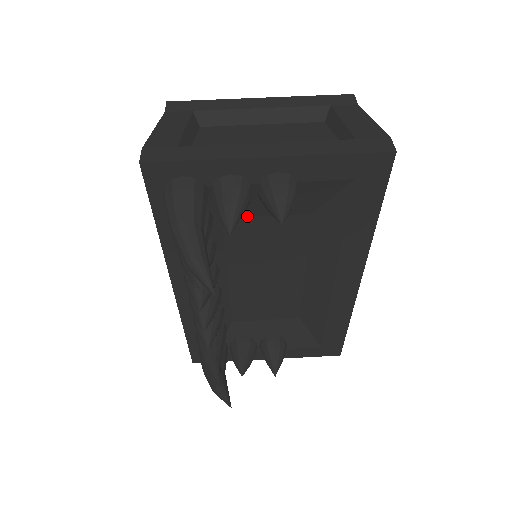
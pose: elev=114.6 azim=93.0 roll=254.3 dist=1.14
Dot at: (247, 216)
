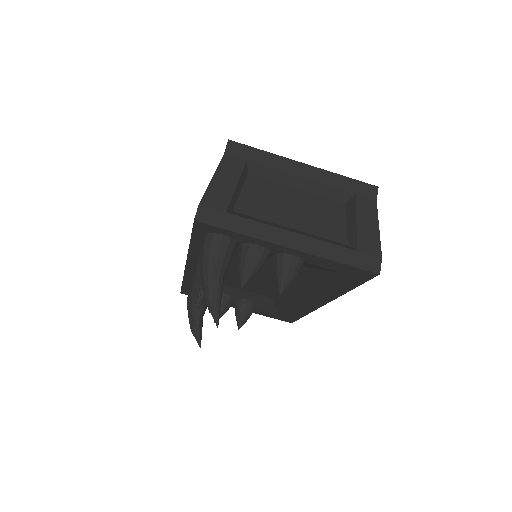
Dot at: occluded
